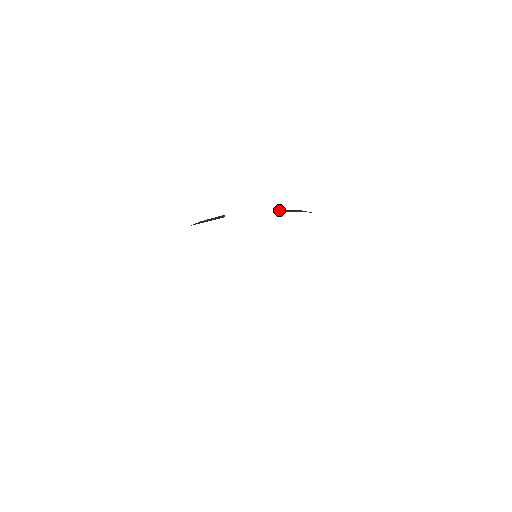
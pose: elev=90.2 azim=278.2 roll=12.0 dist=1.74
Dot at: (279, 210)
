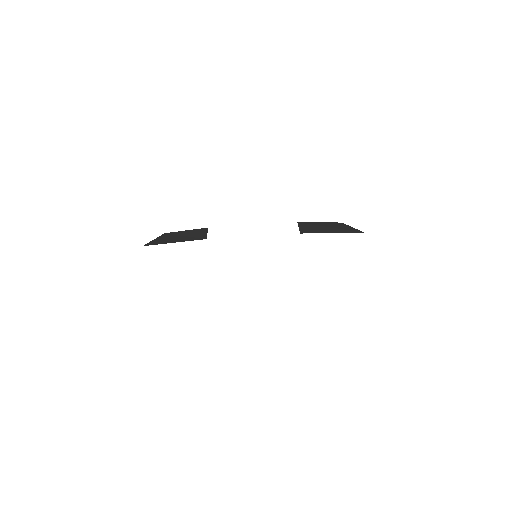
Dot at: (306, 227)
